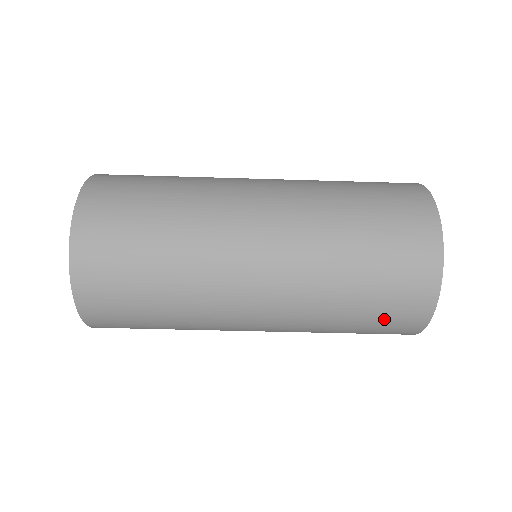
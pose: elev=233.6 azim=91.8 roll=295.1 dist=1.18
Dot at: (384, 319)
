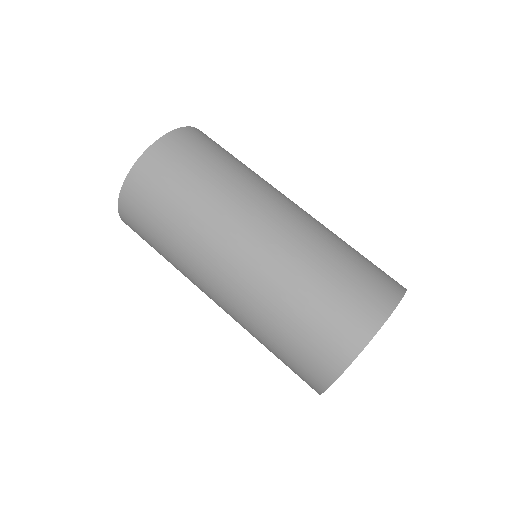
Dot at: (337, 310)
